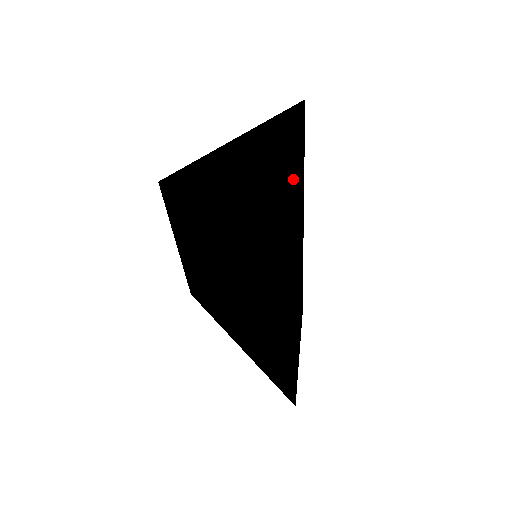
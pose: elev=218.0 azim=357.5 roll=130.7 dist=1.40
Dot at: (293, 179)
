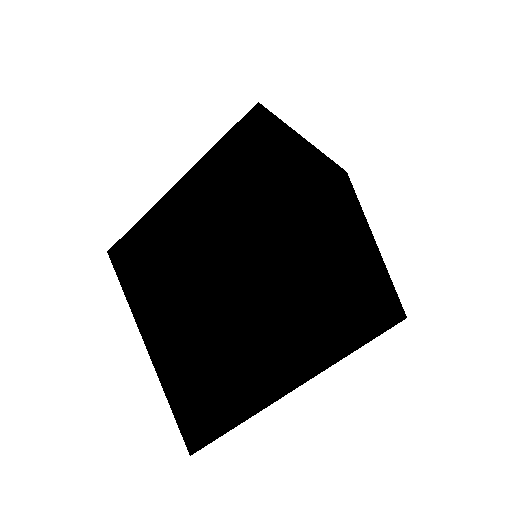
Dot at: (359, 211)
